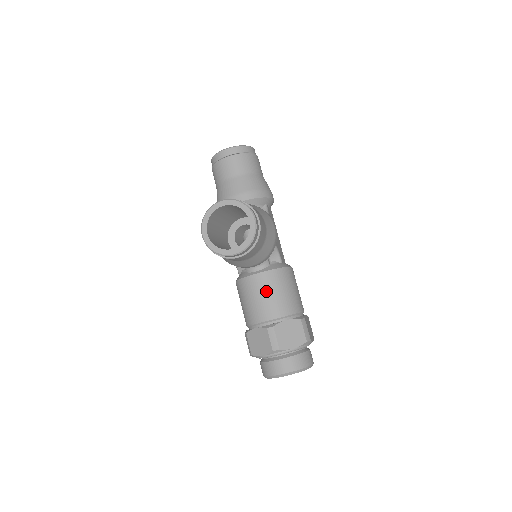
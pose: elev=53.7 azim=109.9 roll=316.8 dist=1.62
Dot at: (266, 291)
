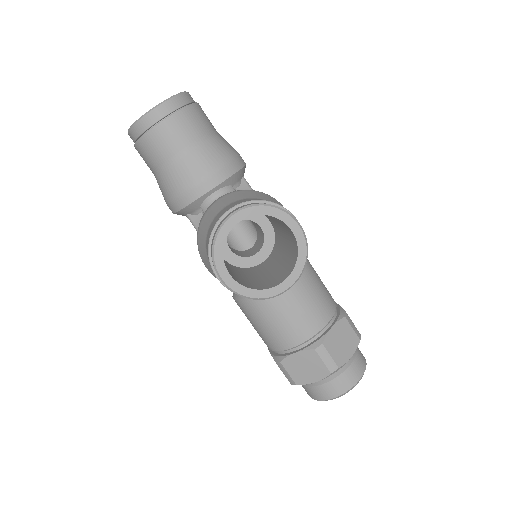
Dot at: (295, 302)
